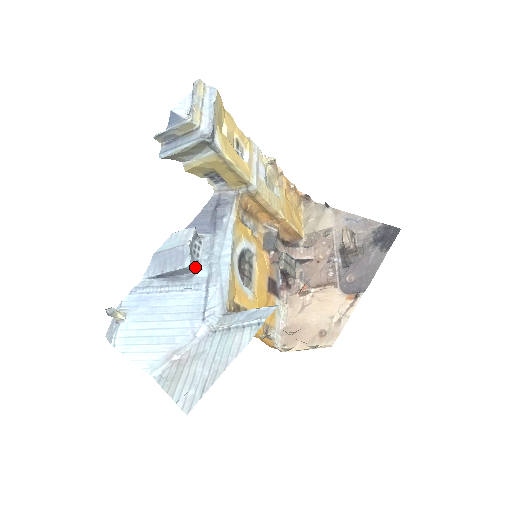
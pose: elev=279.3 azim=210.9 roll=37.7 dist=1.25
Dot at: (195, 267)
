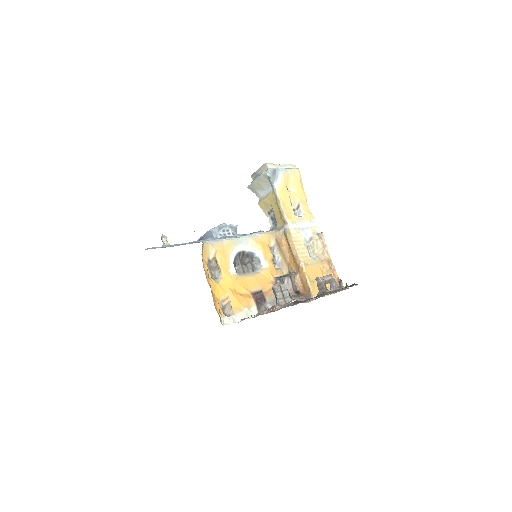
Dot at: (216, 236)
